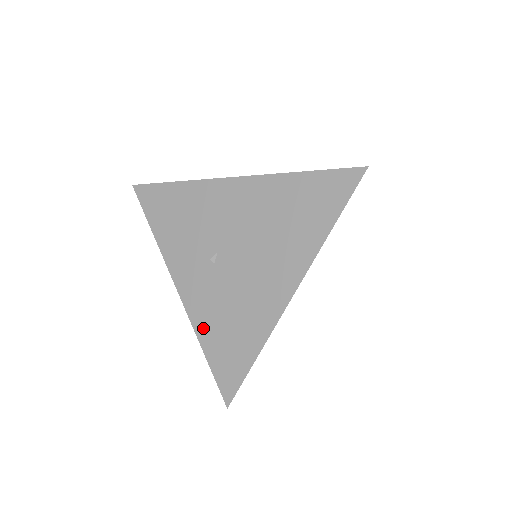
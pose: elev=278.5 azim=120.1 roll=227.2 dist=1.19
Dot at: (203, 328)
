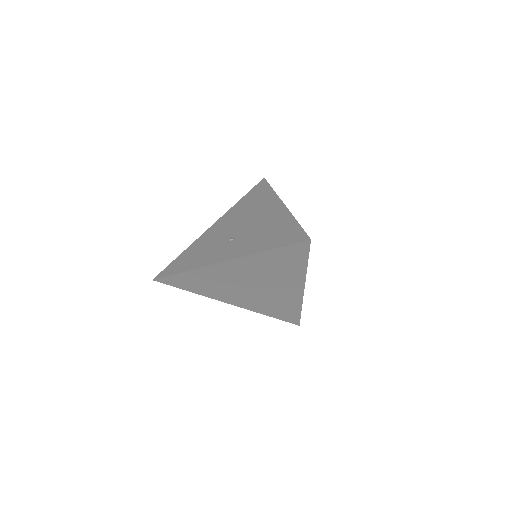
Dot at: (257, 249)
